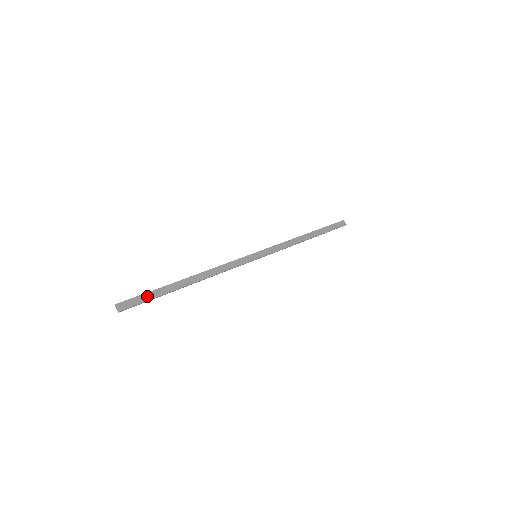
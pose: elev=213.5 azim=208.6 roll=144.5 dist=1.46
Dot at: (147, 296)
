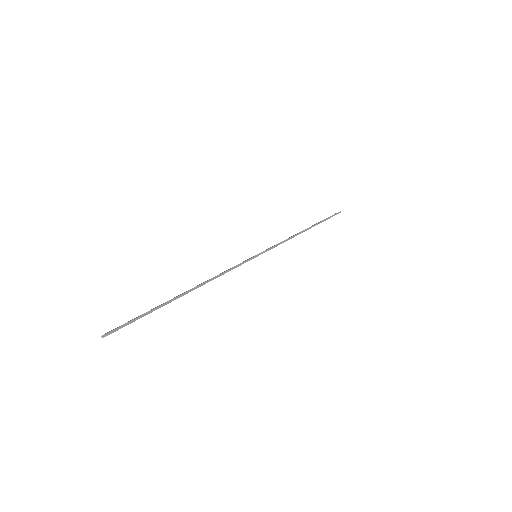
Dot at: (139, 316)
